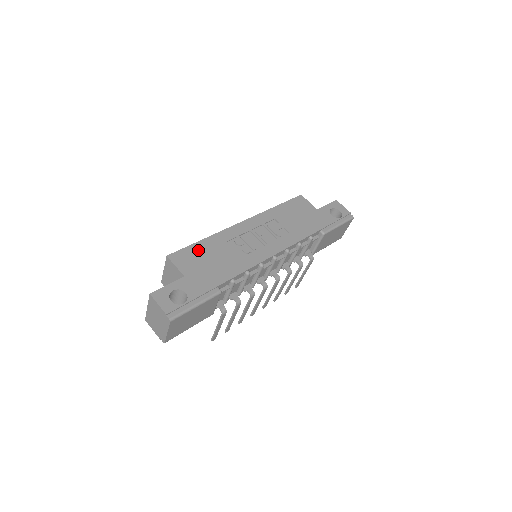
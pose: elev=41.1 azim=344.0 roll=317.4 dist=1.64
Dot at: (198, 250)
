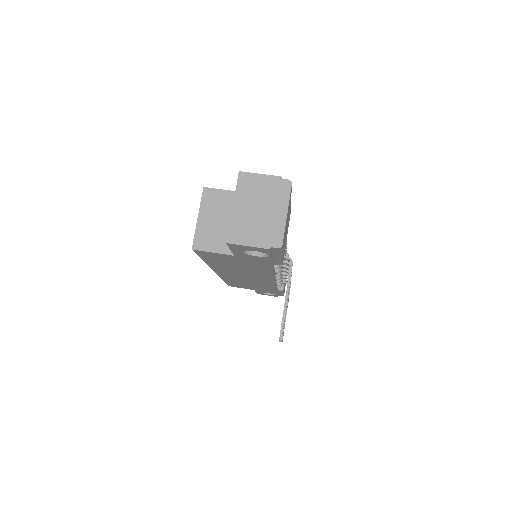
Dot at: occluded
